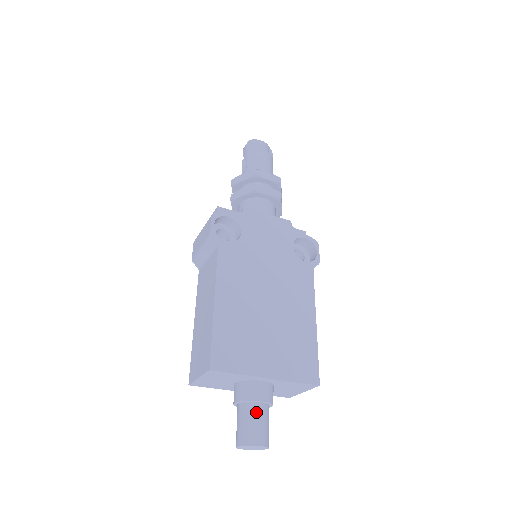
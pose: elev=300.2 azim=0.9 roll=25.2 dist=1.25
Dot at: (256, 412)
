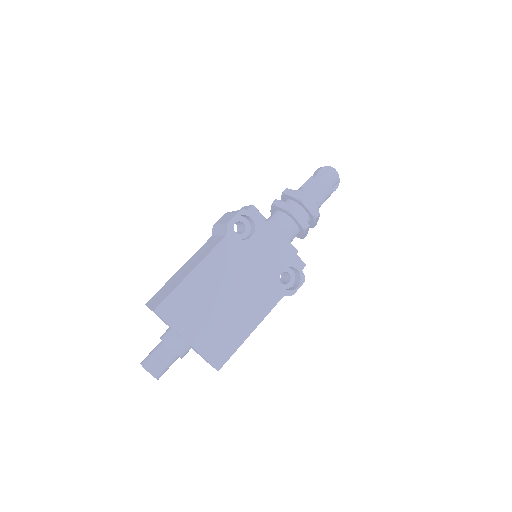
Dot at: (166, 355)
